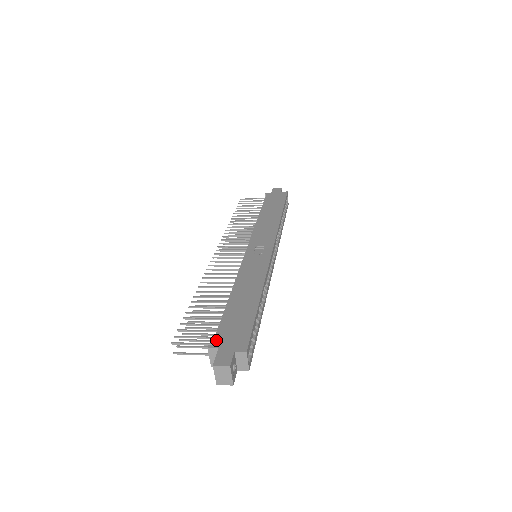
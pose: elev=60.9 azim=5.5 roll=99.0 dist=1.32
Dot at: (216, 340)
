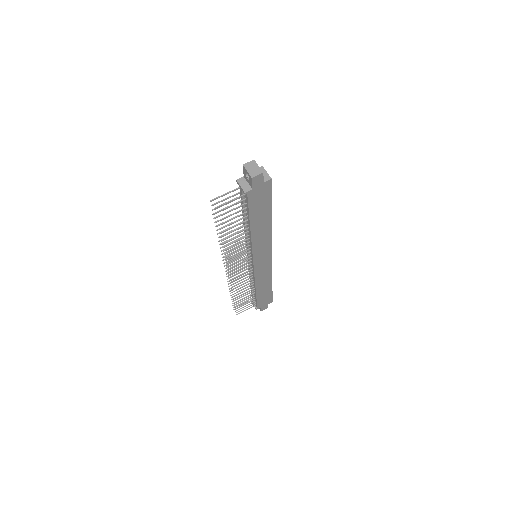
Dot at: occluded
